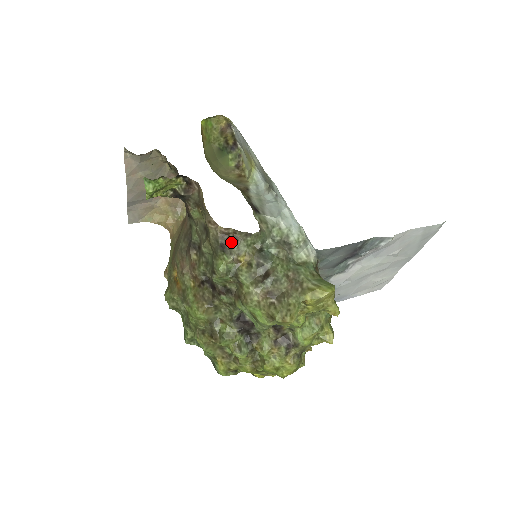
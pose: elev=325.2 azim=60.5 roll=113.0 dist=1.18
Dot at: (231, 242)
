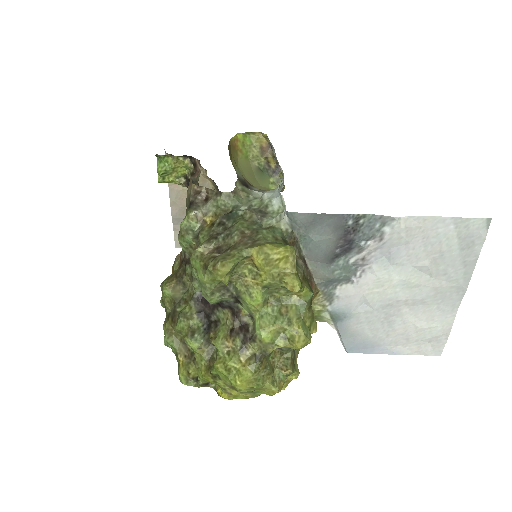
Dot at: (201, 201)
